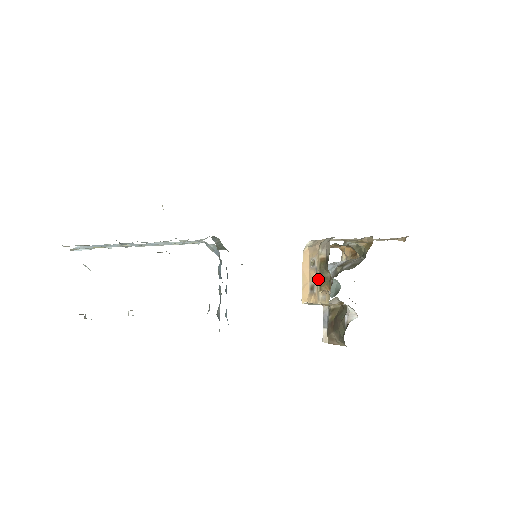
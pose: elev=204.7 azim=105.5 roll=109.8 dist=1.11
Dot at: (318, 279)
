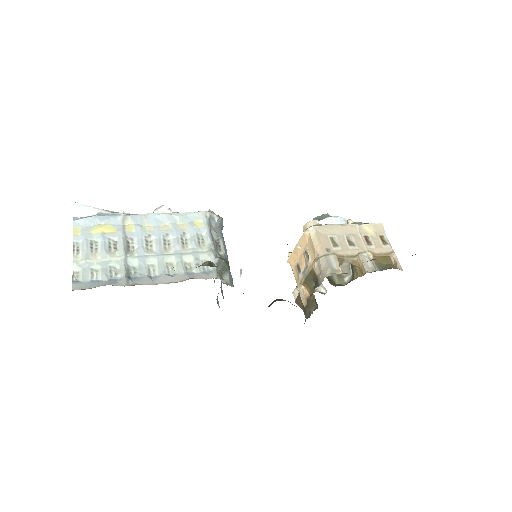
Dot at: (305, 277)
